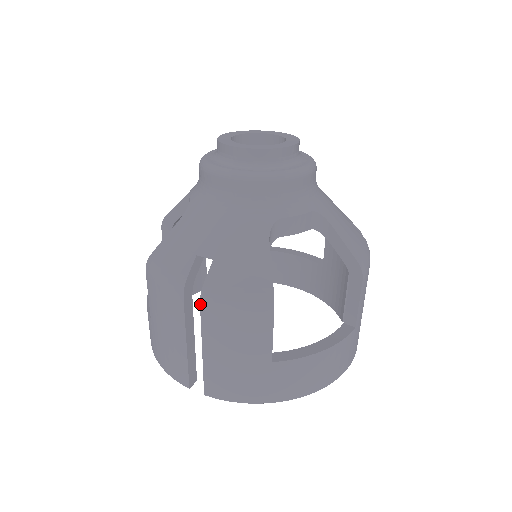
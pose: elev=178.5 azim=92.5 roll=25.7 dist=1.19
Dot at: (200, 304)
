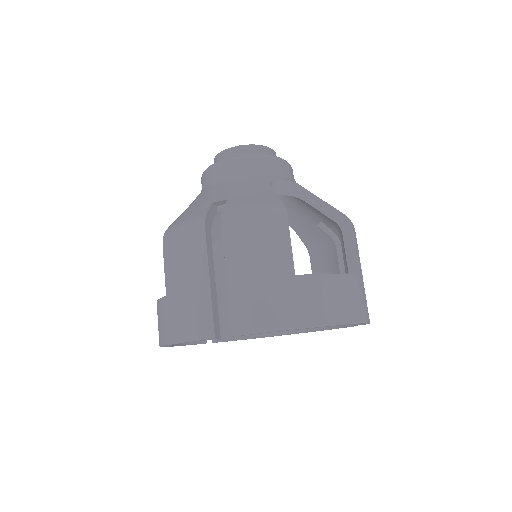
Dot at: (221, 226)
